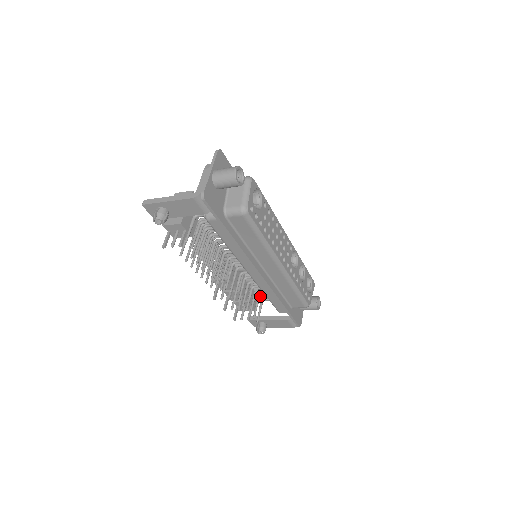
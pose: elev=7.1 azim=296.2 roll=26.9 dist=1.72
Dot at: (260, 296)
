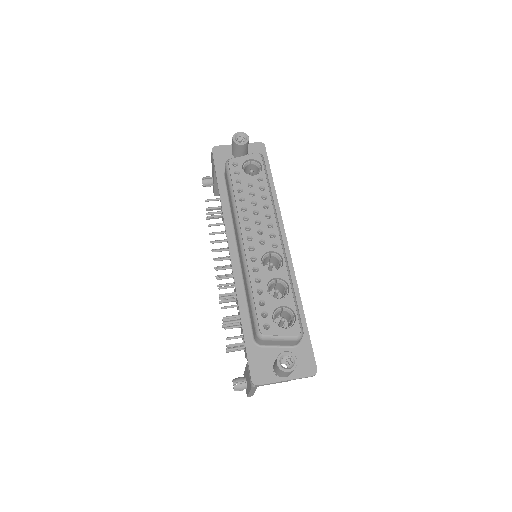
Dot at: occluded
